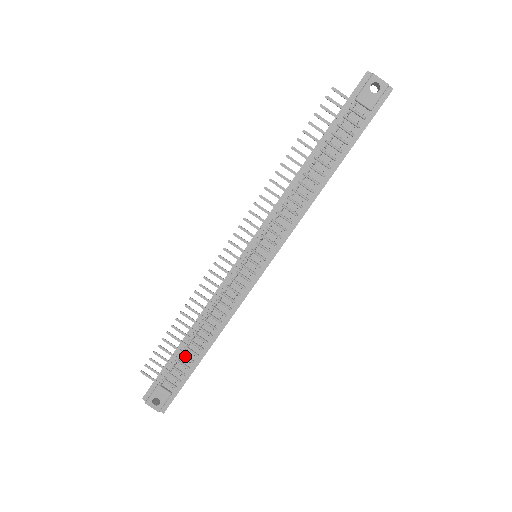
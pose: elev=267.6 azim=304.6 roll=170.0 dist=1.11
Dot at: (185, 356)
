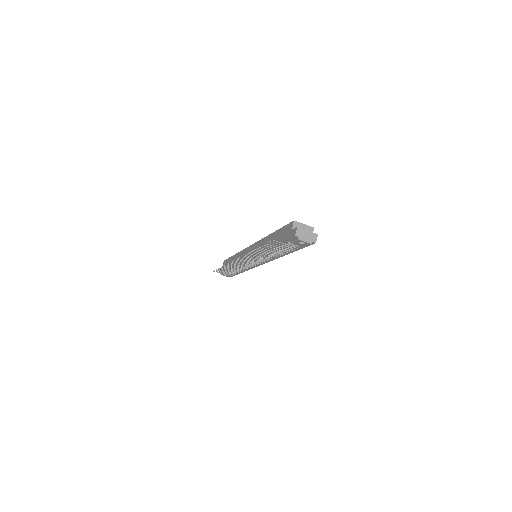
Dot at: (233, 271)
